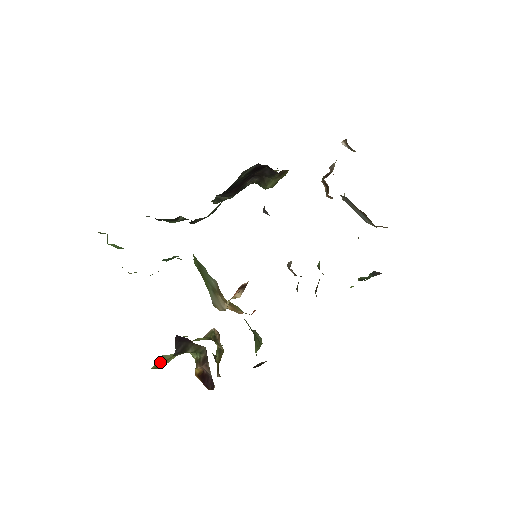
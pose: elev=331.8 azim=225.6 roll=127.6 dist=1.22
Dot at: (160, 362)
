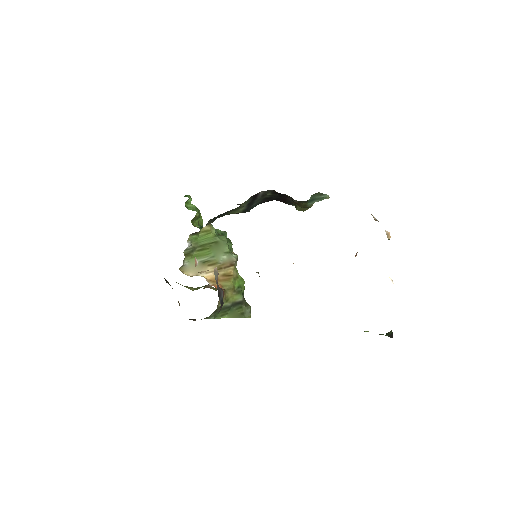
Dot at: occluded
